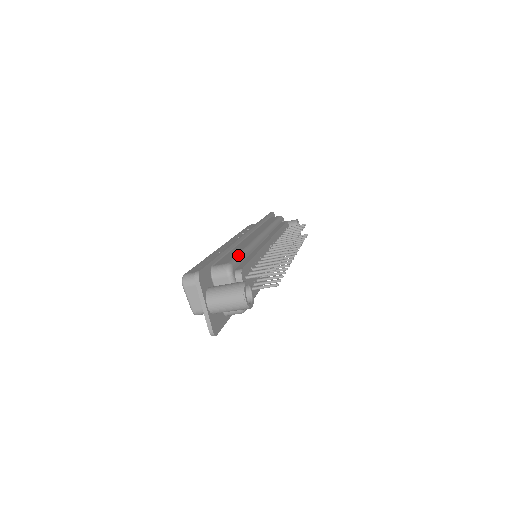
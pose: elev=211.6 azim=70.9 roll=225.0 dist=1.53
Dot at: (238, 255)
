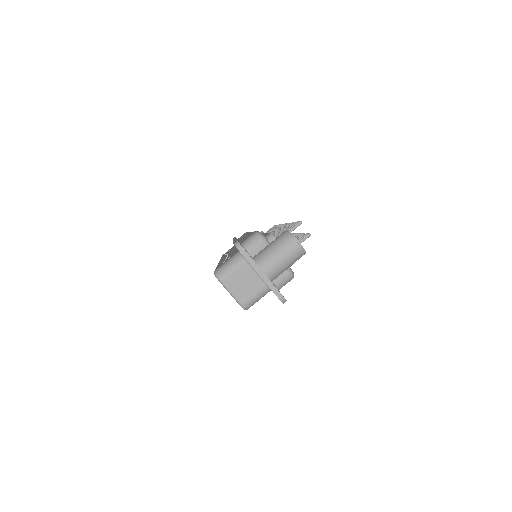
Dot at: occluded
